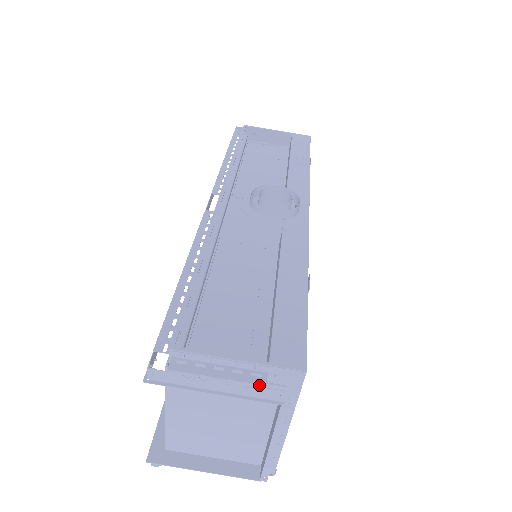
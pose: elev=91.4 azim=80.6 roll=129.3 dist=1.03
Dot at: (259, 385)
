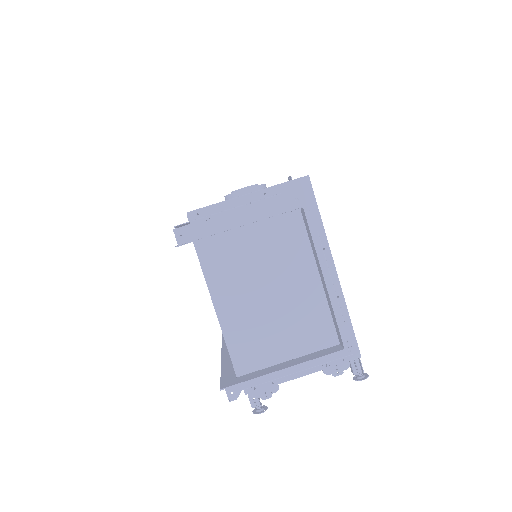
Dot at: (274, 196)
